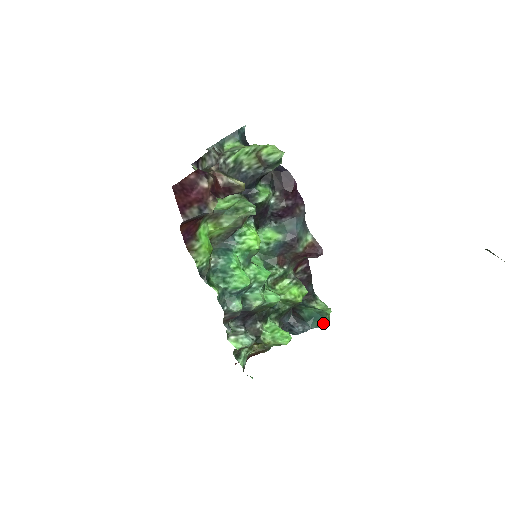
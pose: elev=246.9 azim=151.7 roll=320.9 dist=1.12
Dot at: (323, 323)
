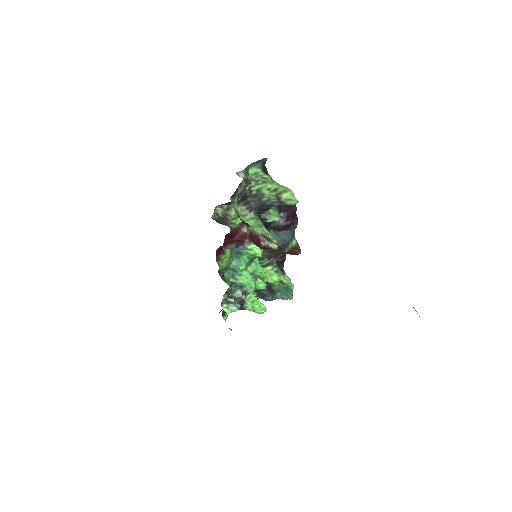
Dot at: (288, 297)
